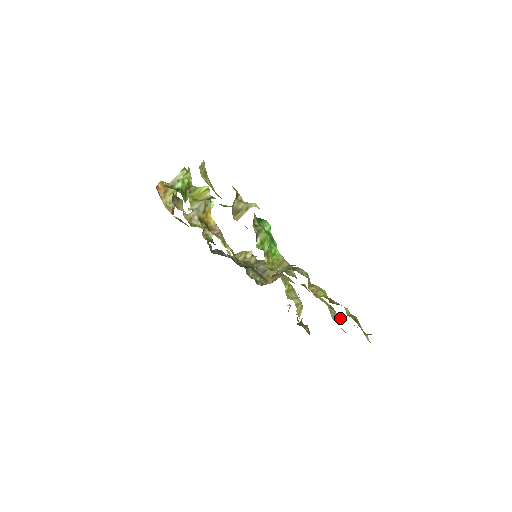
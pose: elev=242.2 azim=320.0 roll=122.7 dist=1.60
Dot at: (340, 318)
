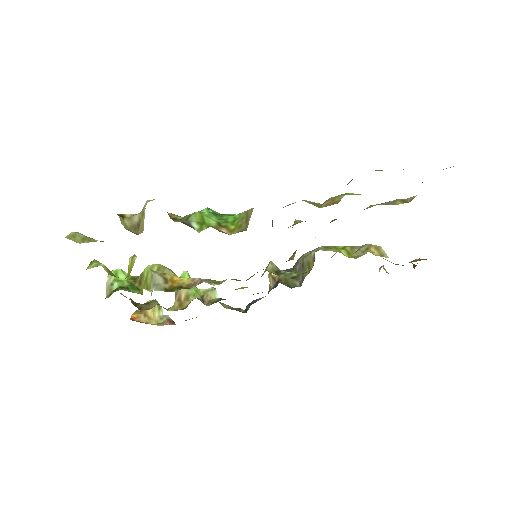
Dot at: (409, 198)
